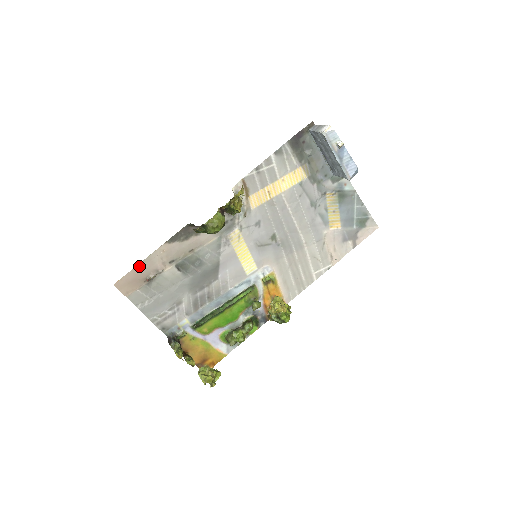
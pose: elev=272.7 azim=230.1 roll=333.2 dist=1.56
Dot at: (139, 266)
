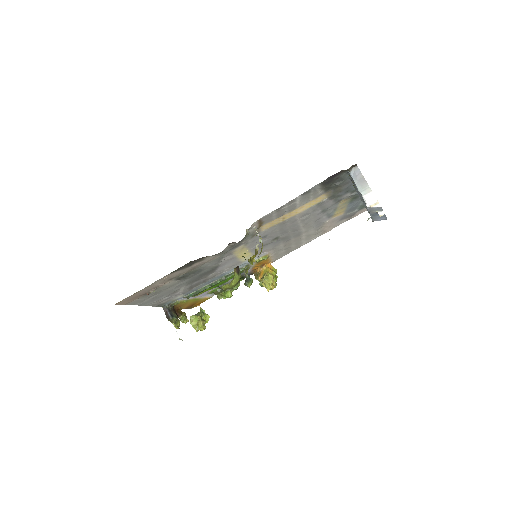
Dot at: (140, 291)
